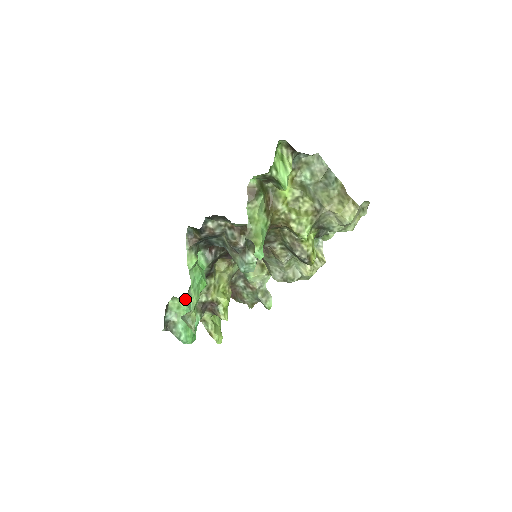
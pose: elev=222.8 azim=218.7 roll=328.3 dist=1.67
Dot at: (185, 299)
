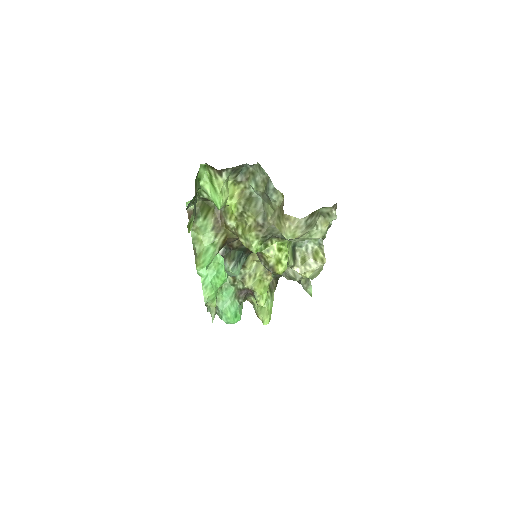
Dot at: (221, 287)
